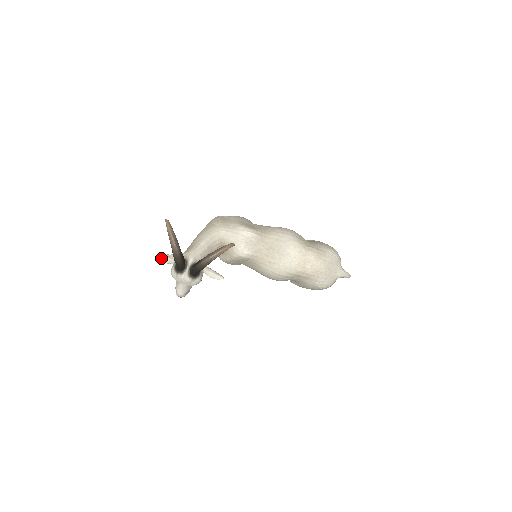
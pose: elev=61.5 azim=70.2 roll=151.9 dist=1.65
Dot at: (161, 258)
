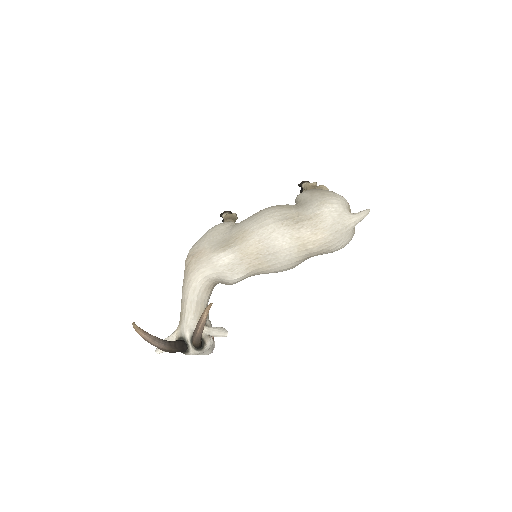
Dot at: occluded
